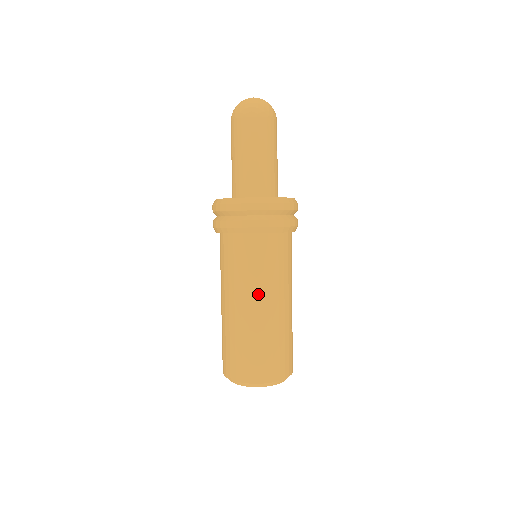
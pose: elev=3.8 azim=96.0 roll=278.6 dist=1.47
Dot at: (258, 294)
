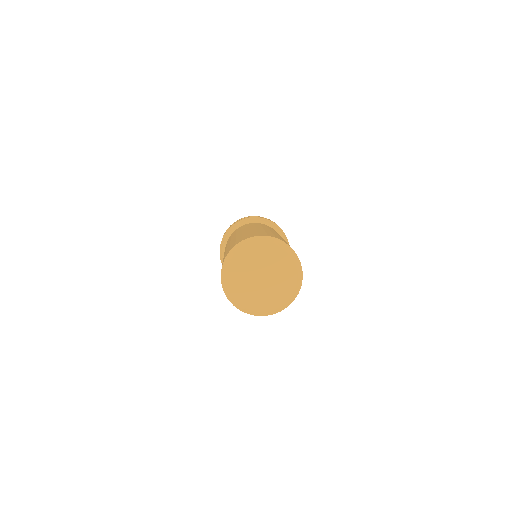
Dot at: occluded
